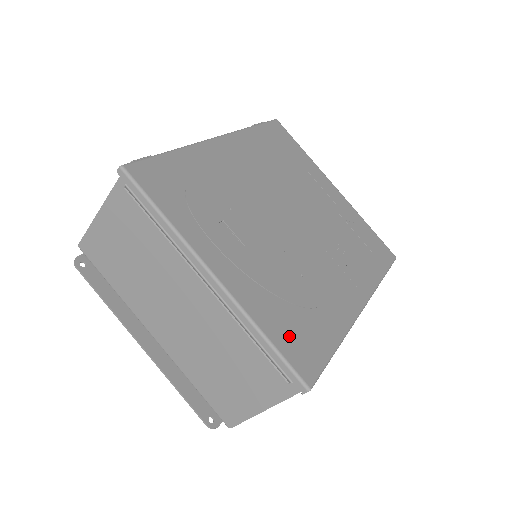
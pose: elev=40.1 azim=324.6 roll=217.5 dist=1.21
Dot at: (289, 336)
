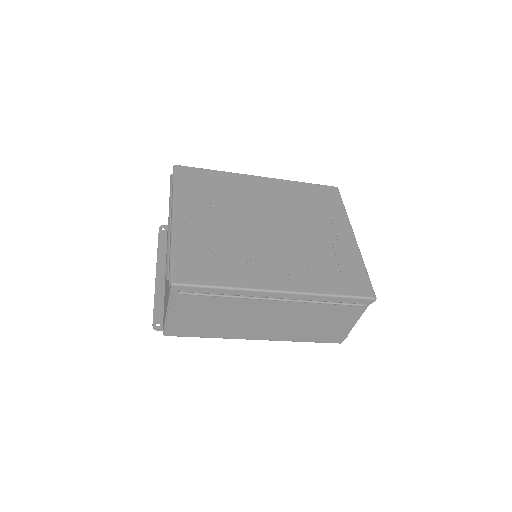
Dot at: (188, 259)
